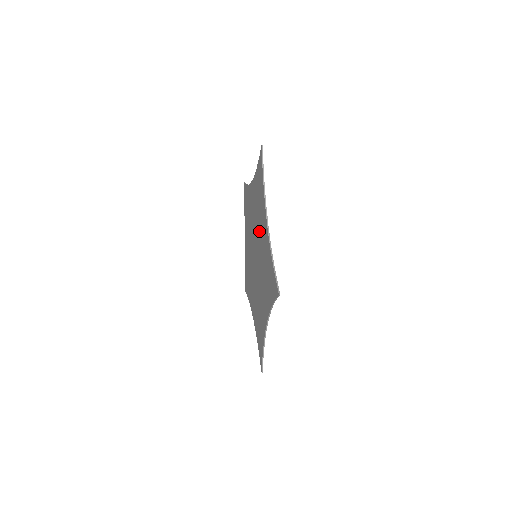
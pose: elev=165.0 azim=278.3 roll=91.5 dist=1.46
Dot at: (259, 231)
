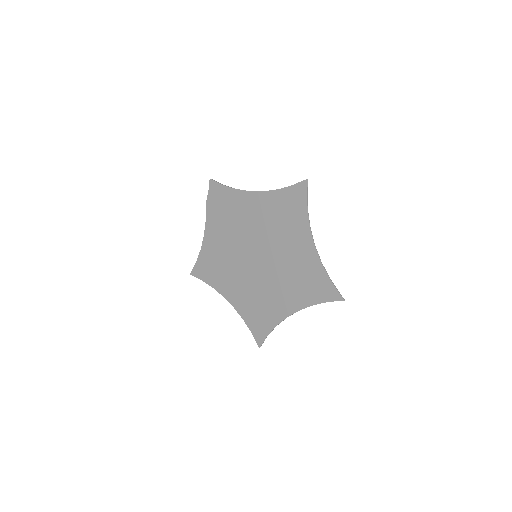
Dot at: (280, 241)
